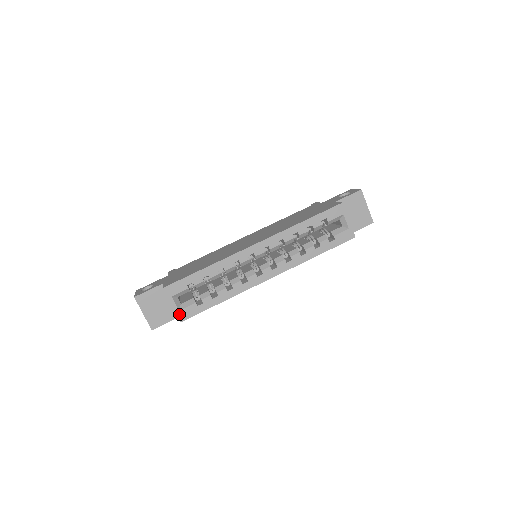
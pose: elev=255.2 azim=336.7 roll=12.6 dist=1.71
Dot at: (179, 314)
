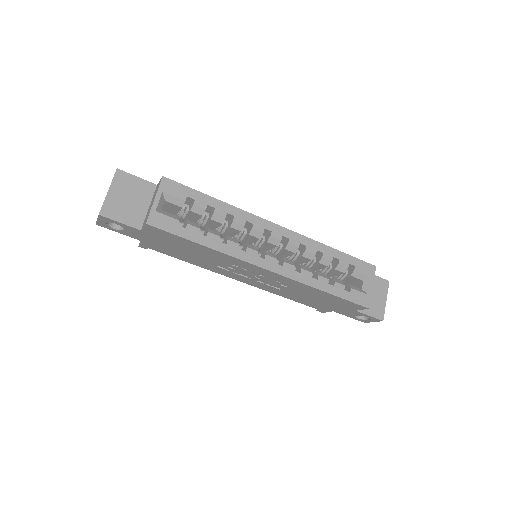
Dot at: (152, 214)
